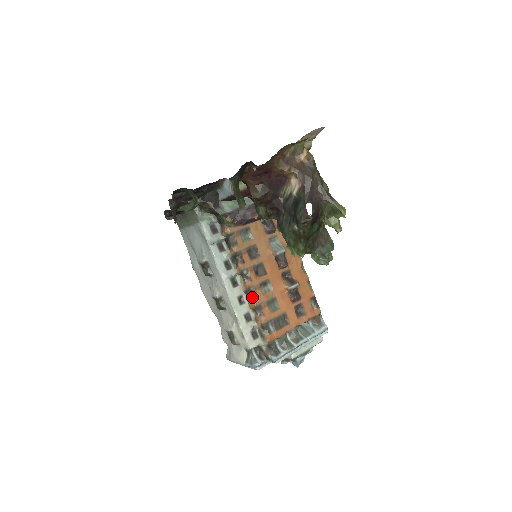
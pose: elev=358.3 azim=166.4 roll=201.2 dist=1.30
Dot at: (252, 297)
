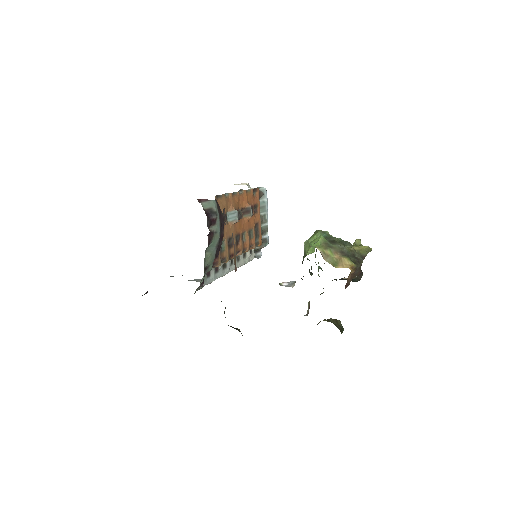
Dot at: occluded
